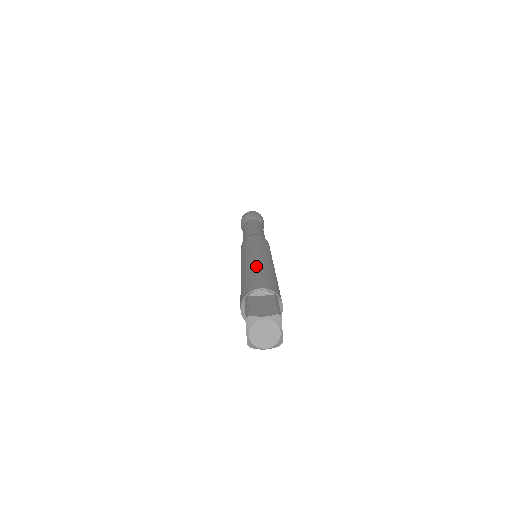
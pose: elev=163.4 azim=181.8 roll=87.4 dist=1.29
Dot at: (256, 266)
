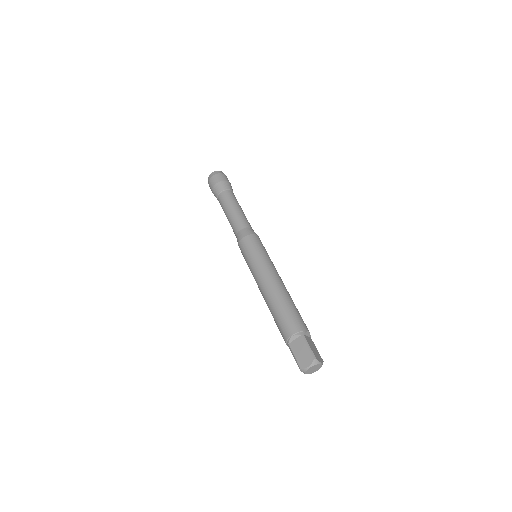
Dot at: (290, 296)
